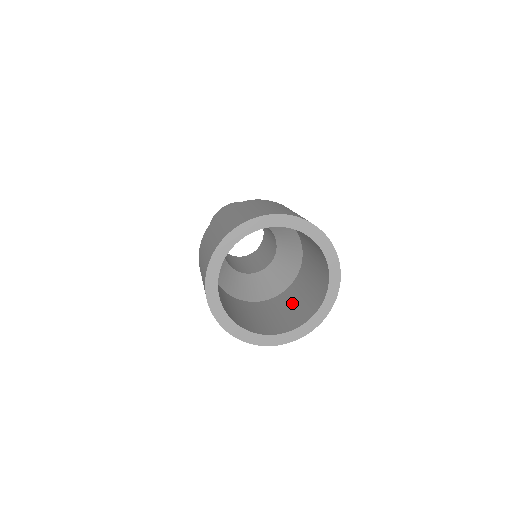
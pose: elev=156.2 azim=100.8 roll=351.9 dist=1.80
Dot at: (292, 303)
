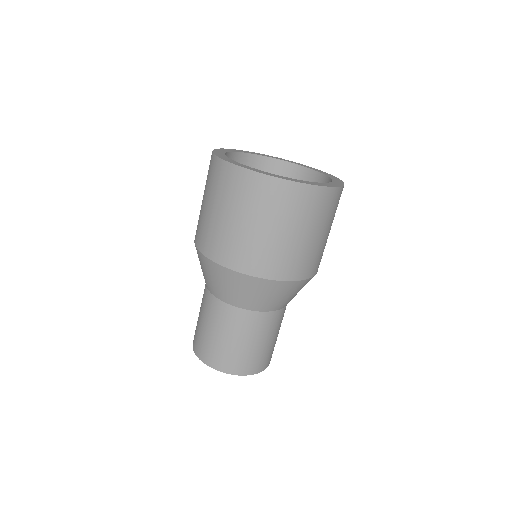
Dot at: occluded
